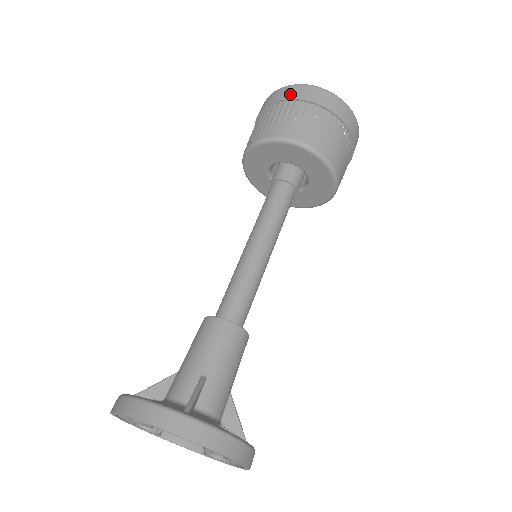
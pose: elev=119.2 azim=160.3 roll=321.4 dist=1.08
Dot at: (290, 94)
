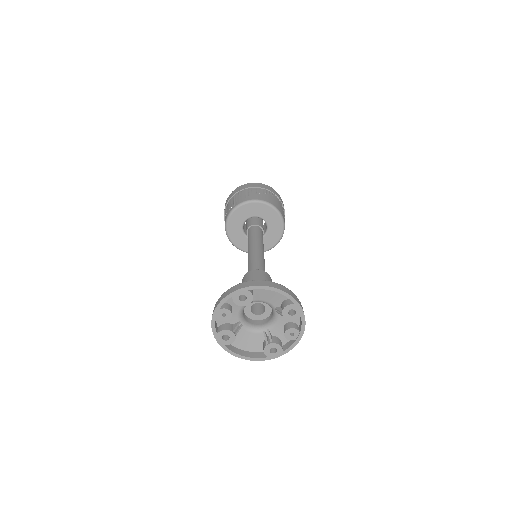
Dot at: (250, 185)
